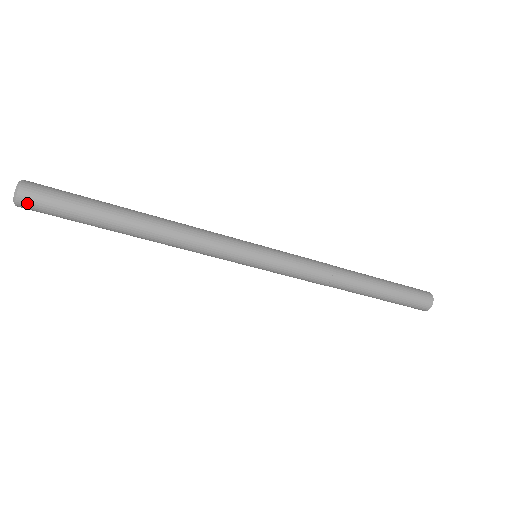
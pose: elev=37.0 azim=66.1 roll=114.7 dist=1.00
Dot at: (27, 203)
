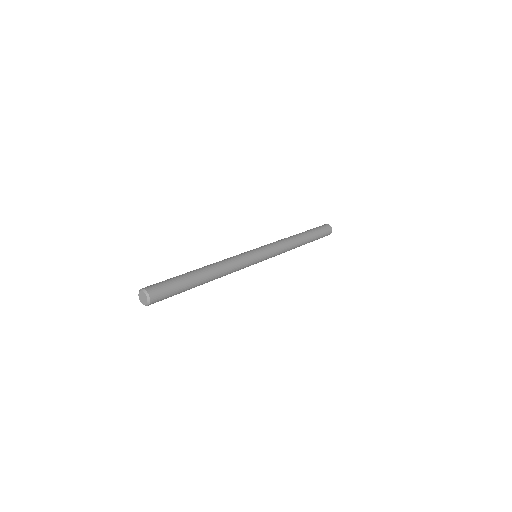
Dot at: occluded
